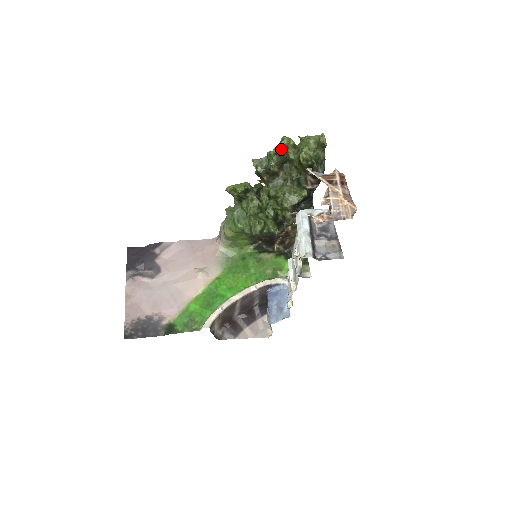
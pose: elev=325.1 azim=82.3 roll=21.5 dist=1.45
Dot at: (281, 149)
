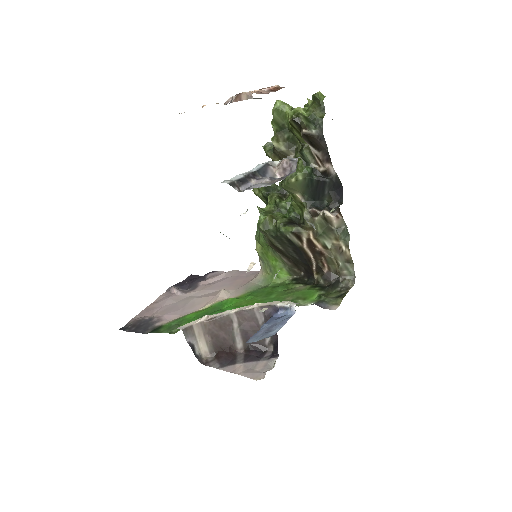
Dot at: (278, 117)
